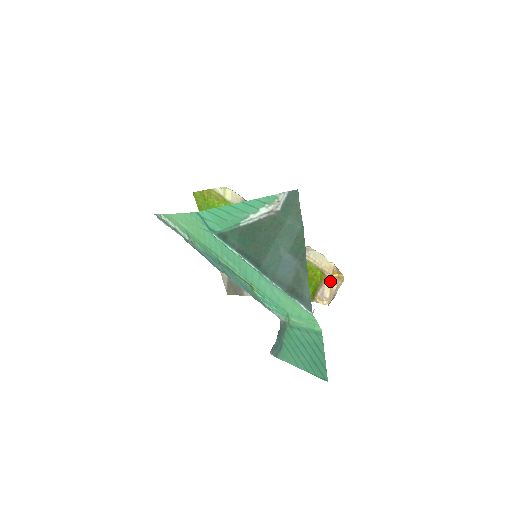
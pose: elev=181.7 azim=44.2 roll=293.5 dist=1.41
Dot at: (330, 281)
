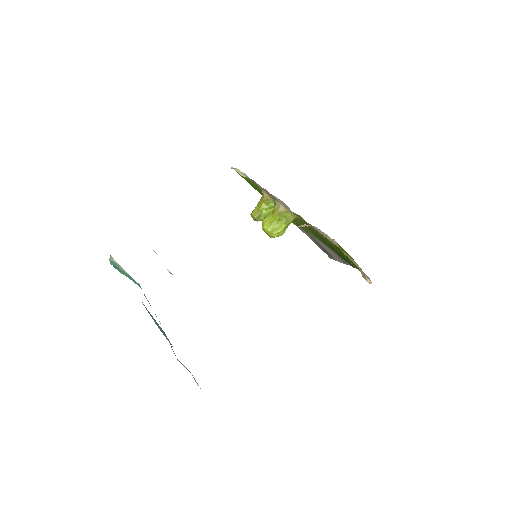
Dot at: (350, 259)
